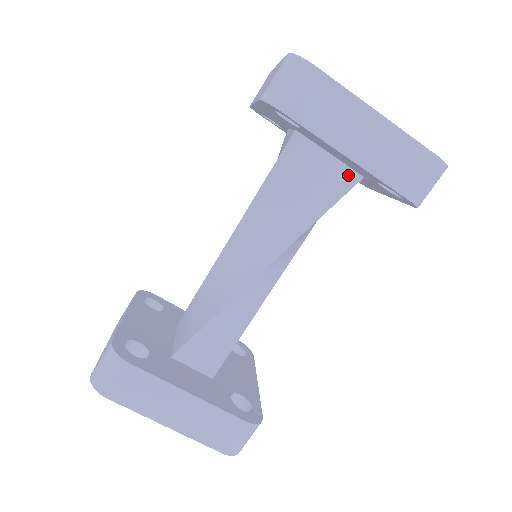
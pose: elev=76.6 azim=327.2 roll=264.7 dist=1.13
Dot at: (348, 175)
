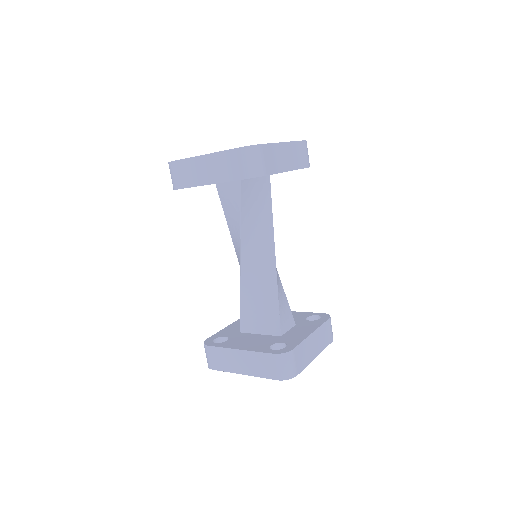
Dot at: (266, 179)
